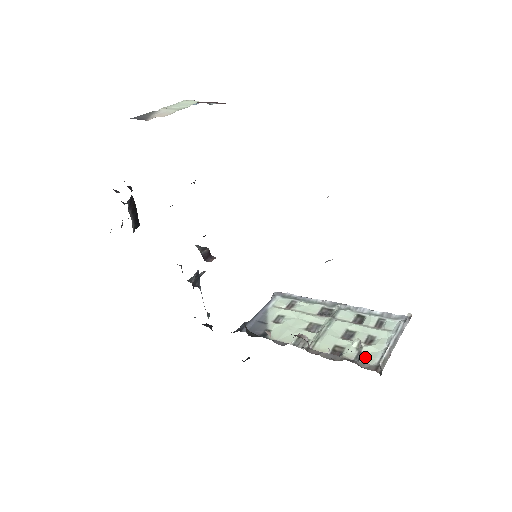
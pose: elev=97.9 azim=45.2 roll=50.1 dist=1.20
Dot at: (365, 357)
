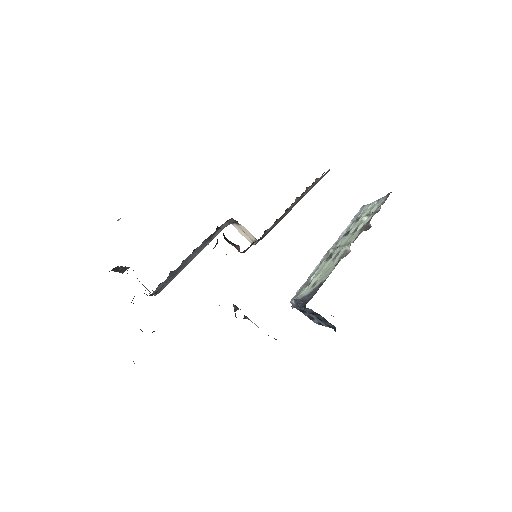
Dot at: (378, 208)
